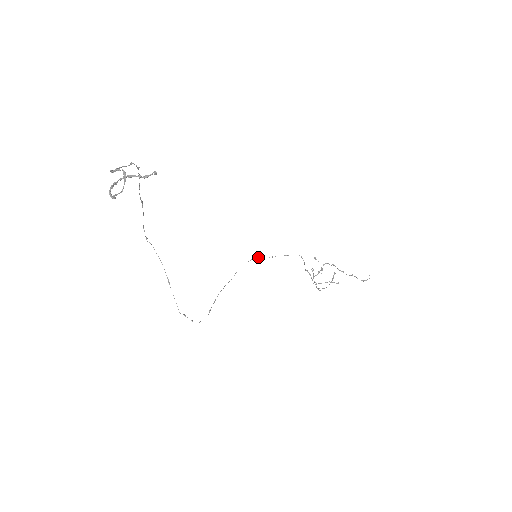
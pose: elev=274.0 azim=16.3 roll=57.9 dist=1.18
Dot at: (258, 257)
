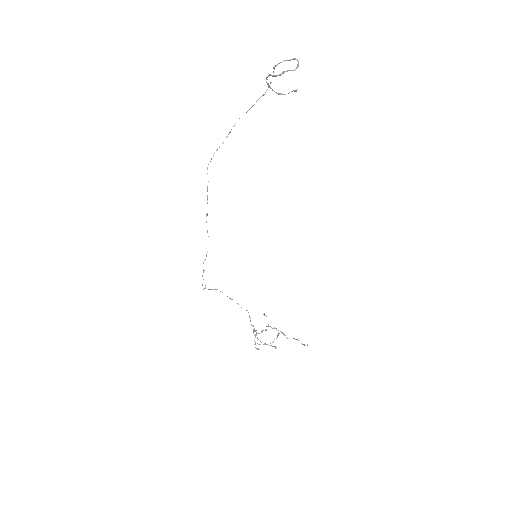
Dot at: occluded
